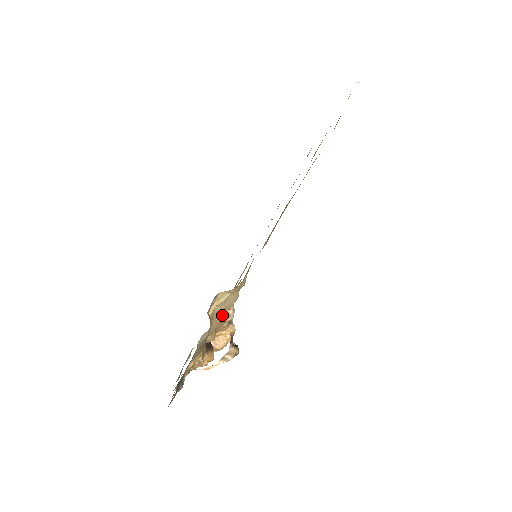
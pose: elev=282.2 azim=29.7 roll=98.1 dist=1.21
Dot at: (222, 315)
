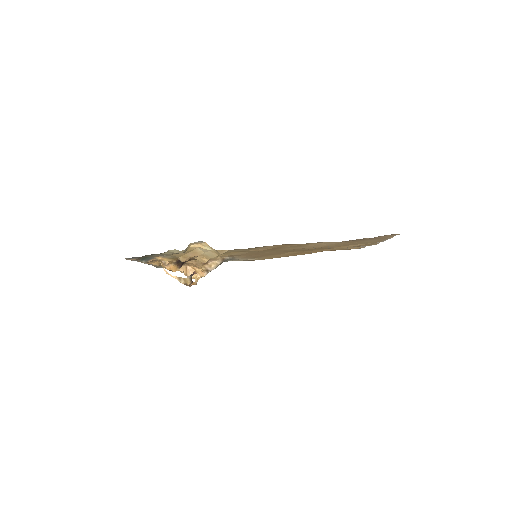
Dot at: (203, 259)
